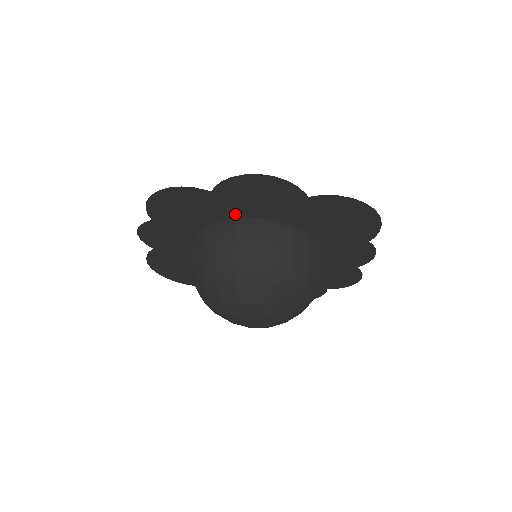
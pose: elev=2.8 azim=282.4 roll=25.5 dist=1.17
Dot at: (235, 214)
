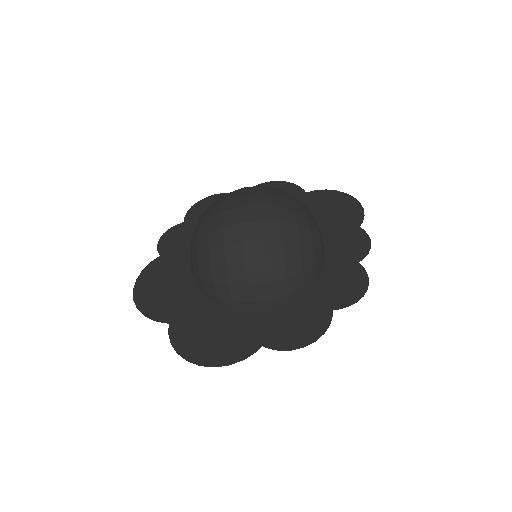
Dot at: occluded
